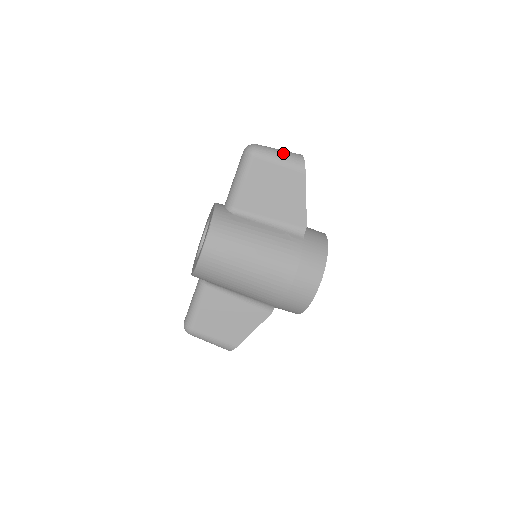
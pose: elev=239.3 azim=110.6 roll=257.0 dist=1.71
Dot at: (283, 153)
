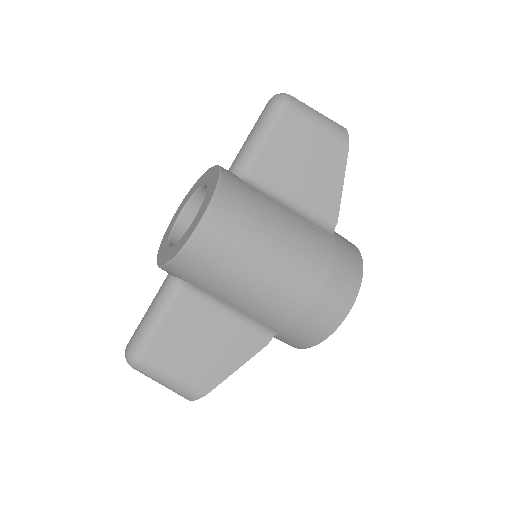
Dot at: (323, 115)
